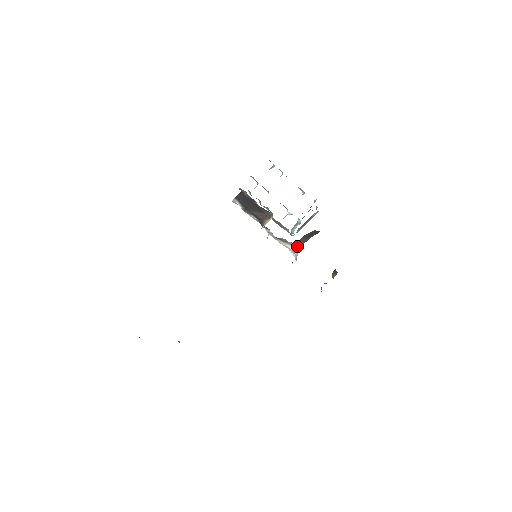
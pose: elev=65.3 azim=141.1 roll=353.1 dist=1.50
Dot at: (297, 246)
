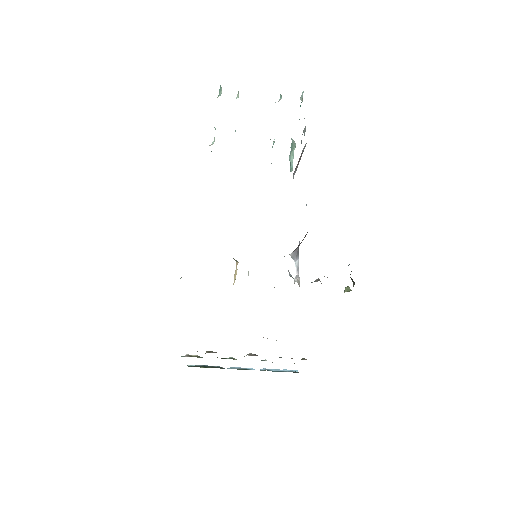
Dot at: (292, 252)
